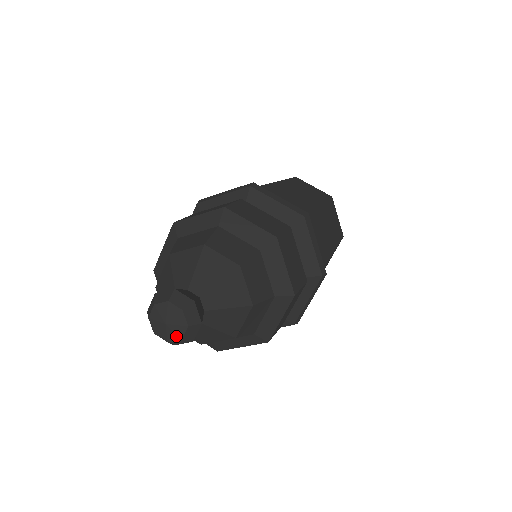
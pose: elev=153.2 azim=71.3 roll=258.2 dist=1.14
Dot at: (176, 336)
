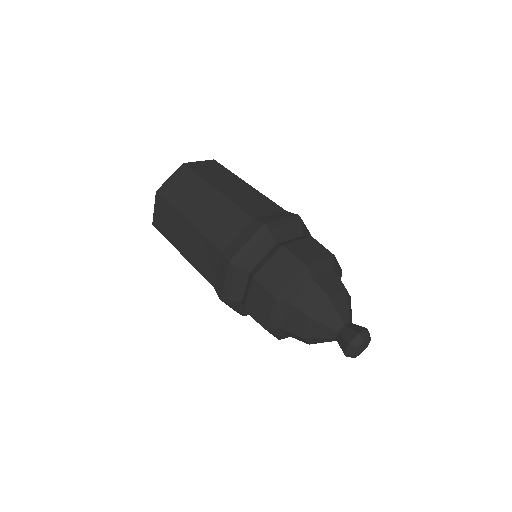
Dot at: occluded
